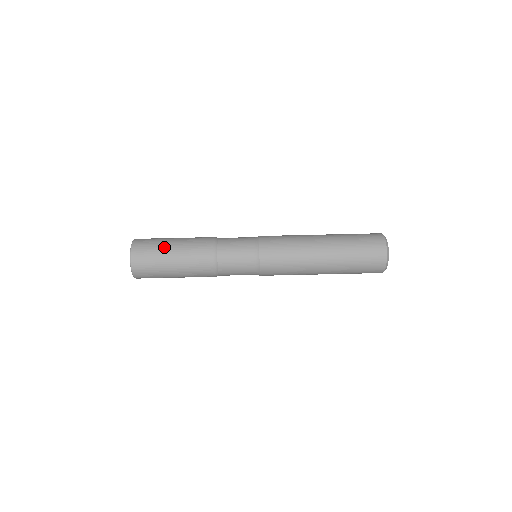
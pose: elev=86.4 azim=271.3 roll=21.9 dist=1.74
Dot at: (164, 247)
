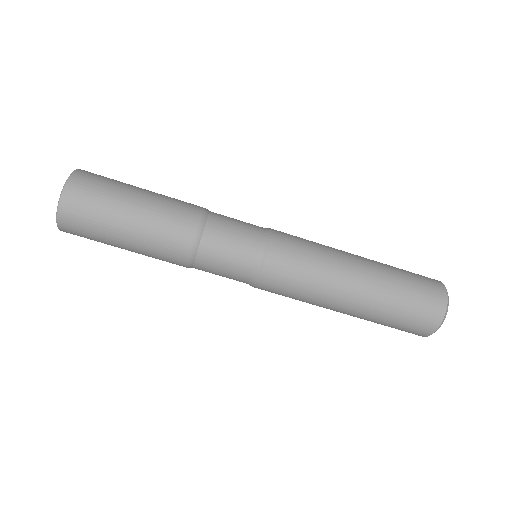
Dot at: (115, 214)
